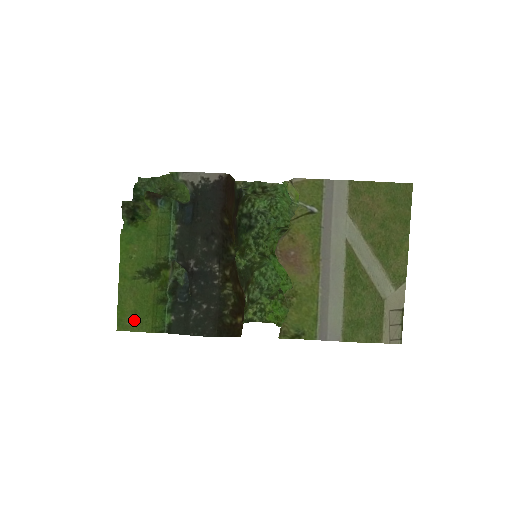
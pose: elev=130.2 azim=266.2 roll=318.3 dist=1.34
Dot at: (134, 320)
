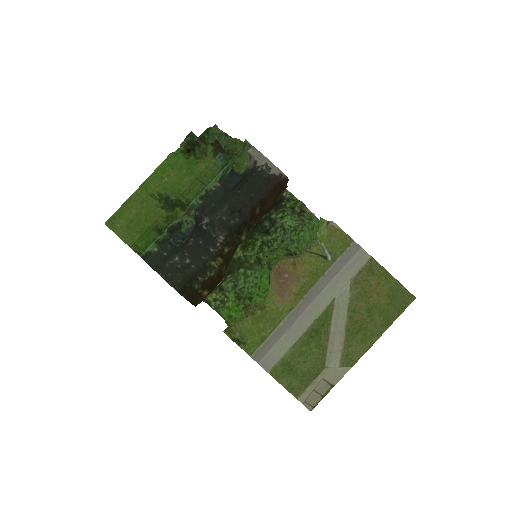
Dot at: (125, 227)
